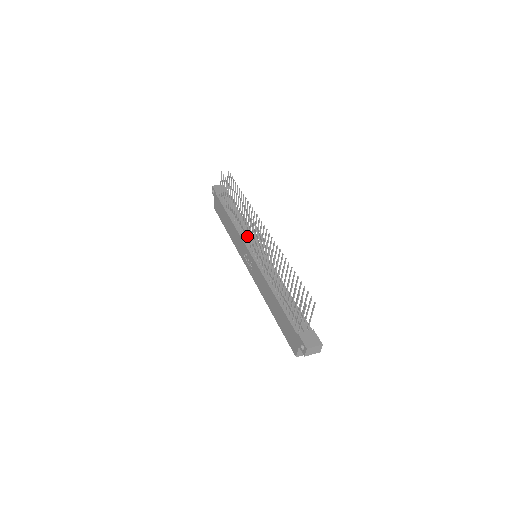
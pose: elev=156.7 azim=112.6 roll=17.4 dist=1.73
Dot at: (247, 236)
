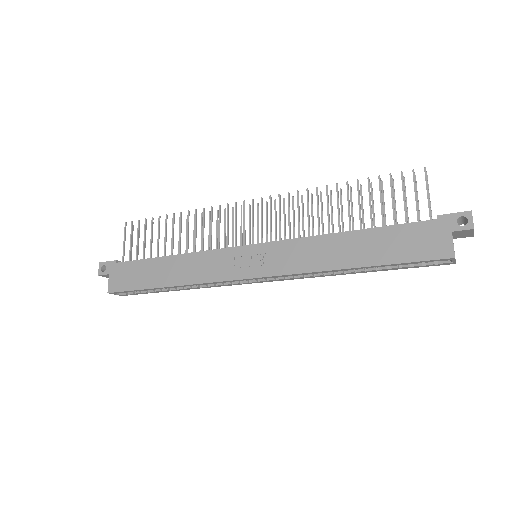
Dot at: (228, 240)
